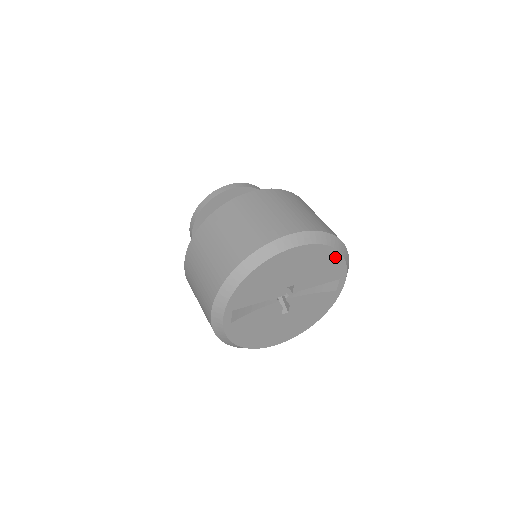
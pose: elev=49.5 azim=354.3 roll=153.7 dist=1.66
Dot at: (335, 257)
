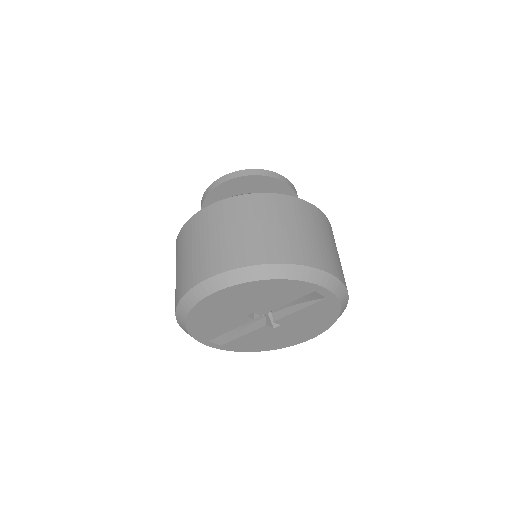
Dot at: (276, 283)
